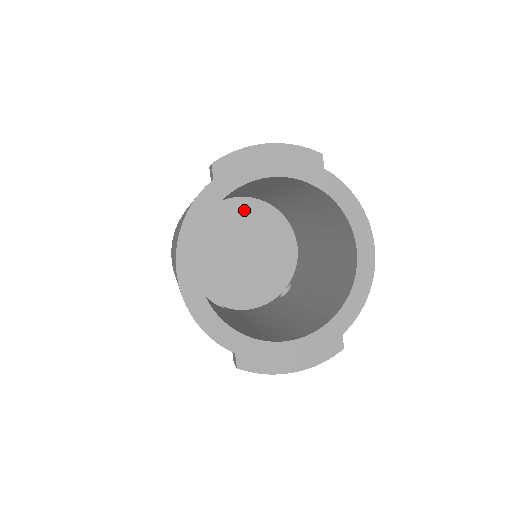
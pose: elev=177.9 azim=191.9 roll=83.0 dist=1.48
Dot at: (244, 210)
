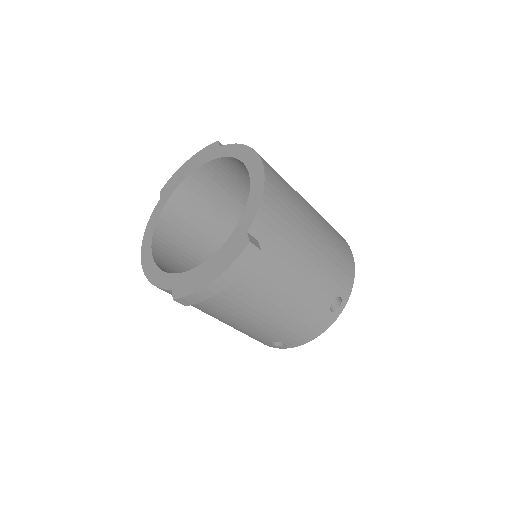
Dot at: occluded
